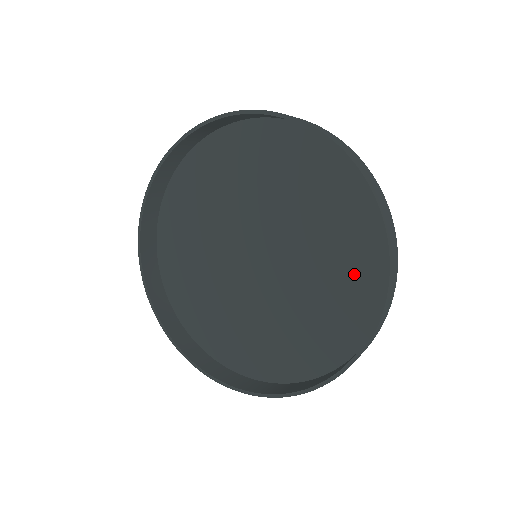
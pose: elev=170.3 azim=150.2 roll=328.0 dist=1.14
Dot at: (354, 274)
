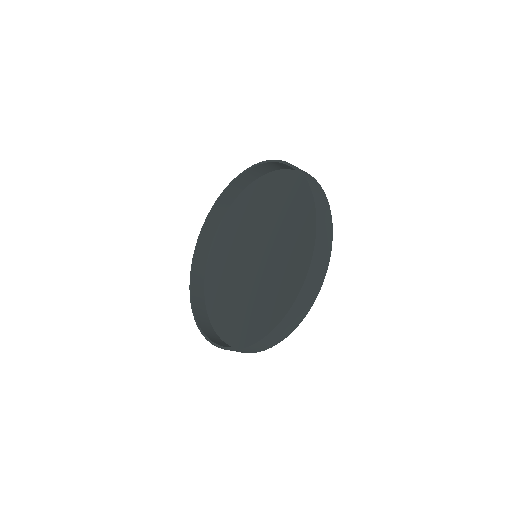
Dot at: (308, 248)
